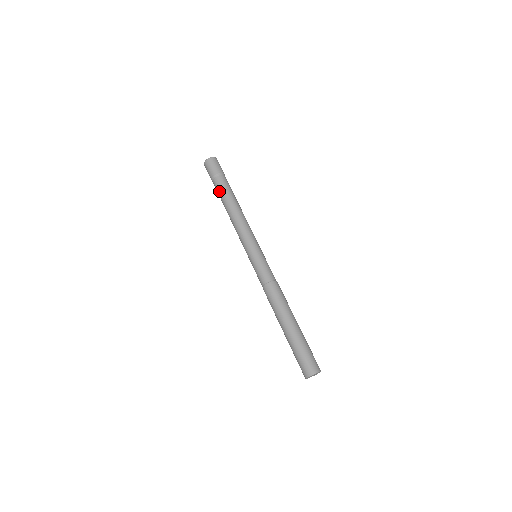
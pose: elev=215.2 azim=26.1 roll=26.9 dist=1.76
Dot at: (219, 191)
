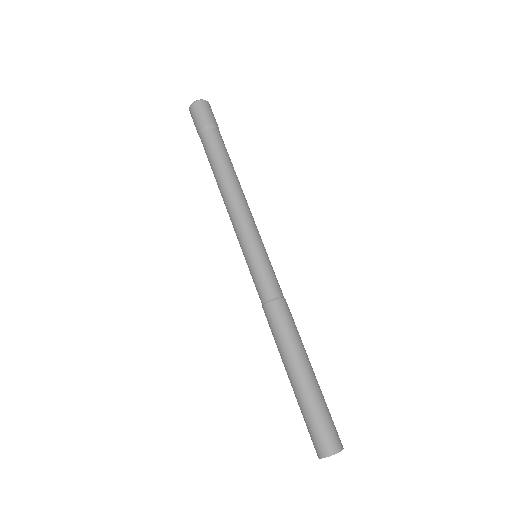
Dot at: (208, 152)
